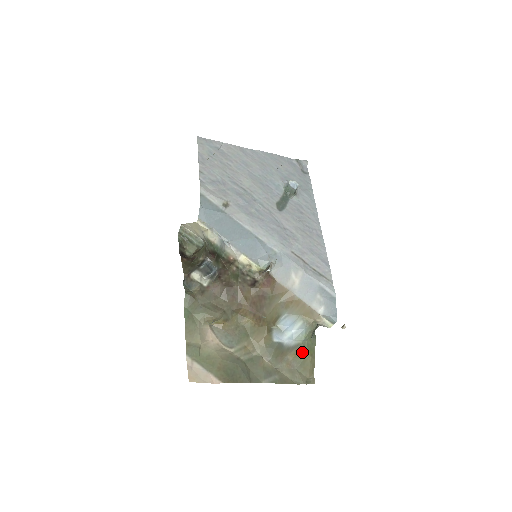
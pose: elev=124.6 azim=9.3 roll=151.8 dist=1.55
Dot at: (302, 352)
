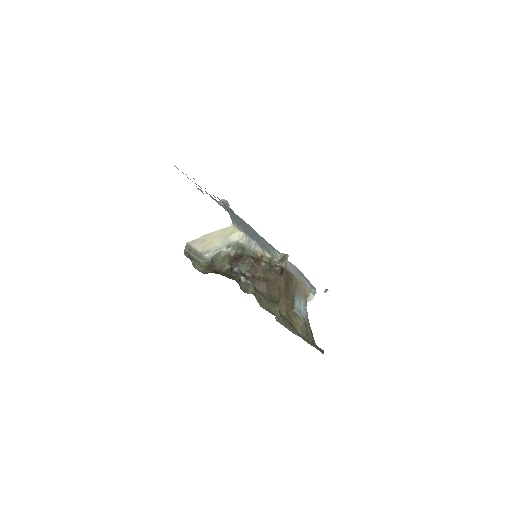
Dot at: occluded
